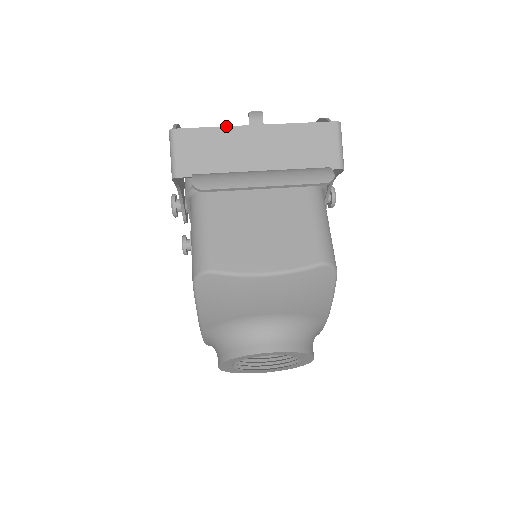
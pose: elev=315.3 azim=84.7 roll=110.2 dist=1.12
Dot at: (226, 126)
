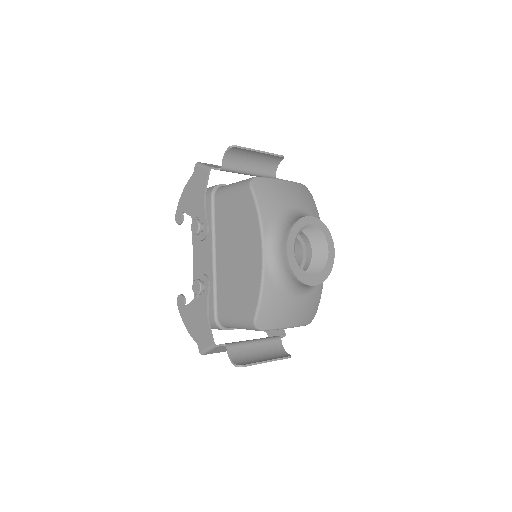
Dot at: occluded
